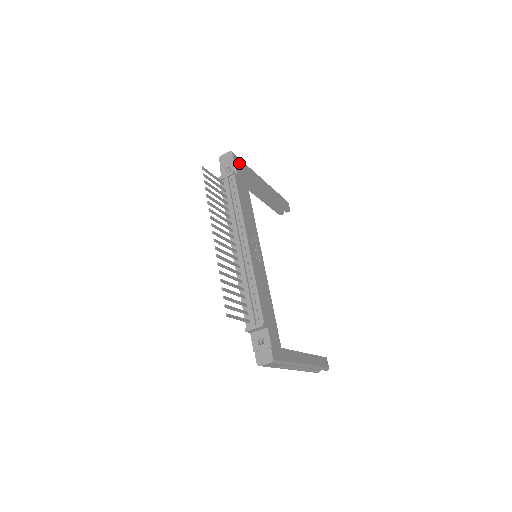
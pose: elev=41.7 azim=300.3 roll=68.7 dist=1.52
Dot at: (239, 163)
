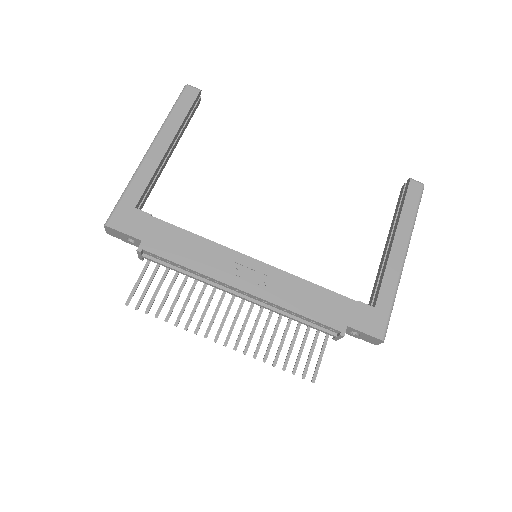
Dot at: (123, 216)
